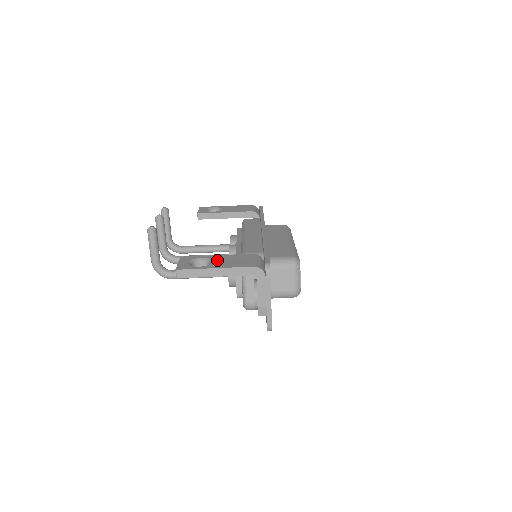
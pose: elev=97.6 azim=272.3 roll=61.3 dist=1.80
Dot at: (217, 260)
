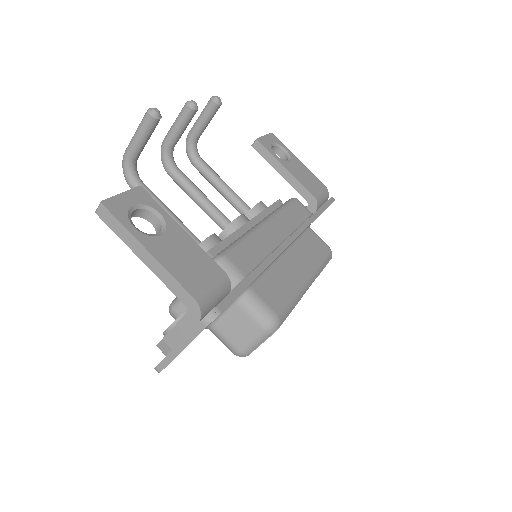
Dot at: (170, 238)
